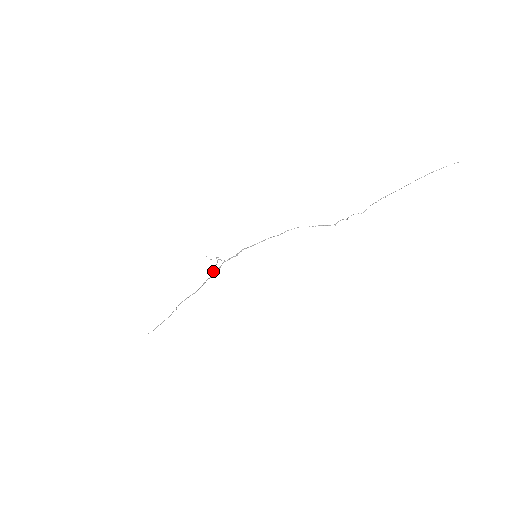
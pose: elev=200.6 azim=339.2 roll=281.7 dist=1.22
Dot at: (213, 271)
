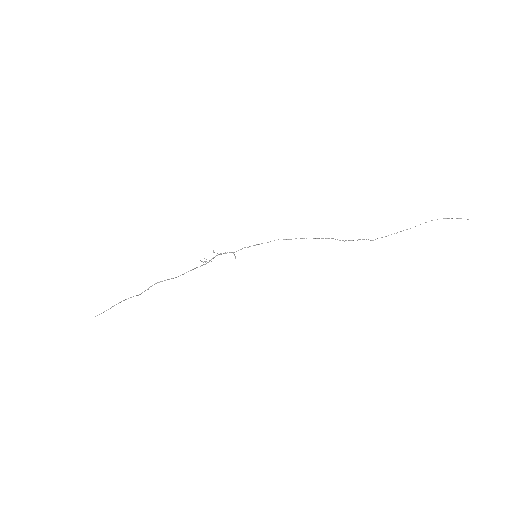
Dot at: occluded
